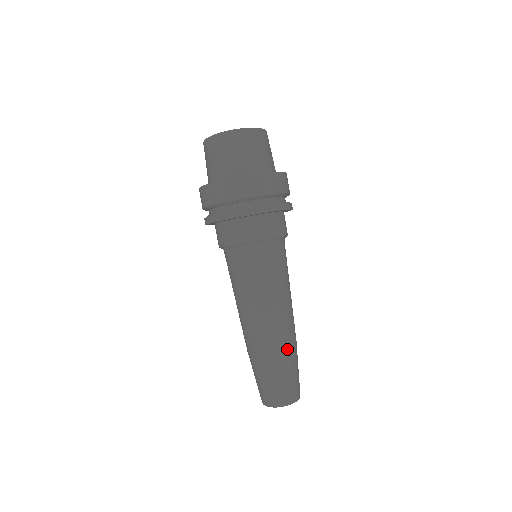
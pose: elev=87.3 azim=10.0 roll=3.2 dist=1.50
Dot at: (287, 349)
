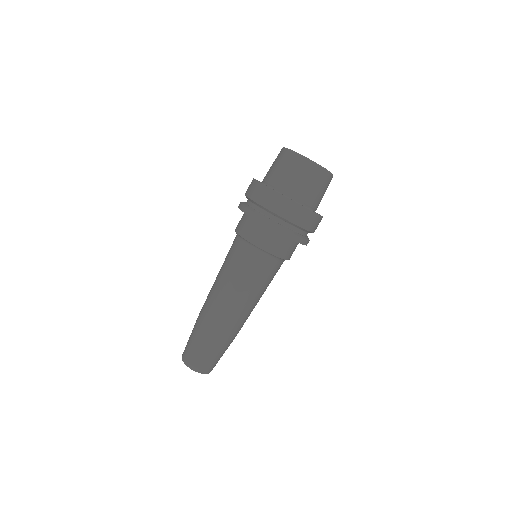
Dot at: (220, 334)
